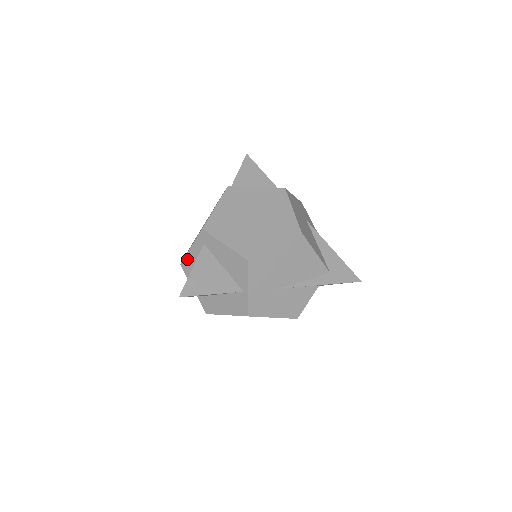
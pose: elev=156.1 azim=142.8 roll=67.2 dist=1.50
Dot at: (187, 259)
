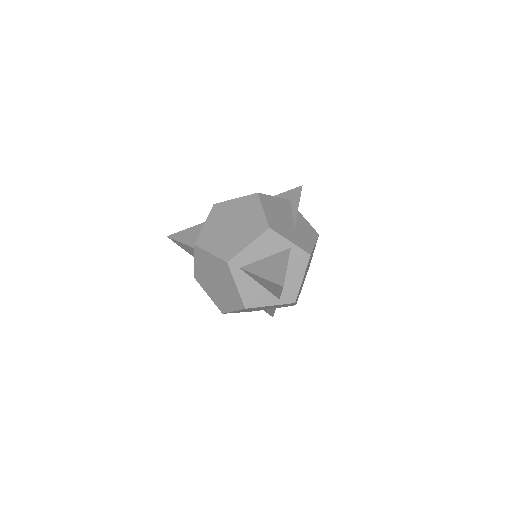
Dot at: (244, 297)
